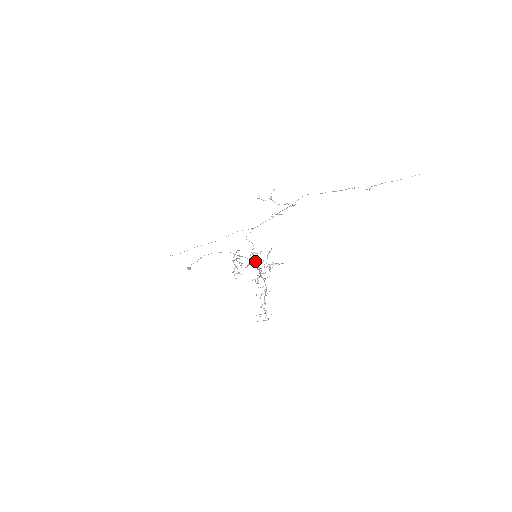
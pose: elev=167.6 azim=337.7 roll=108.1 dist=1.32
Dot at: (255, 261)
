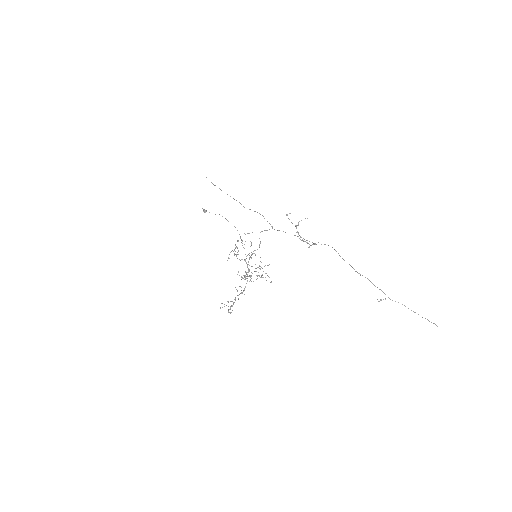
Dot at: occluded
